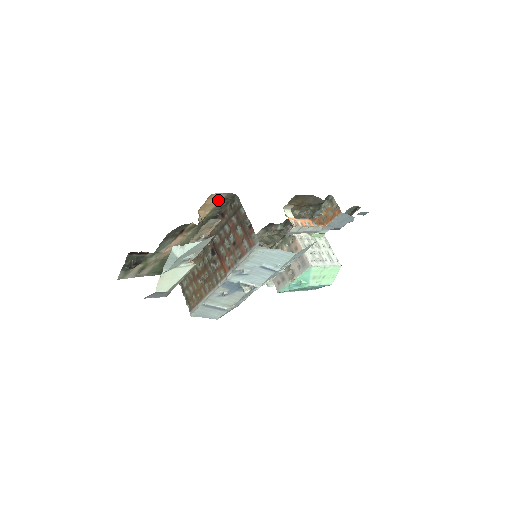
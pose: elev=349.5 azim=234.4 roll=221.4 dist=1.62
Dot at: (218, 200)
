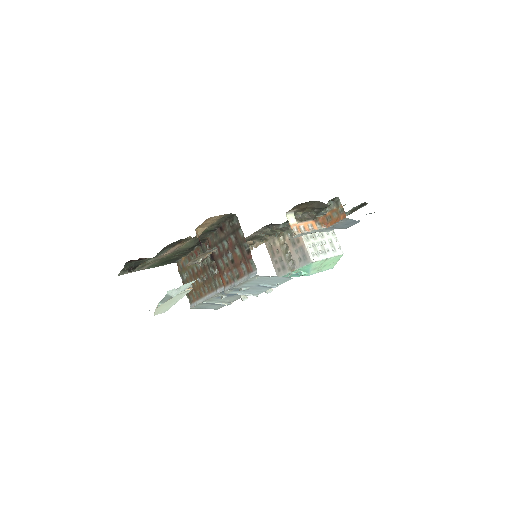
Dot at: (216, 219)
